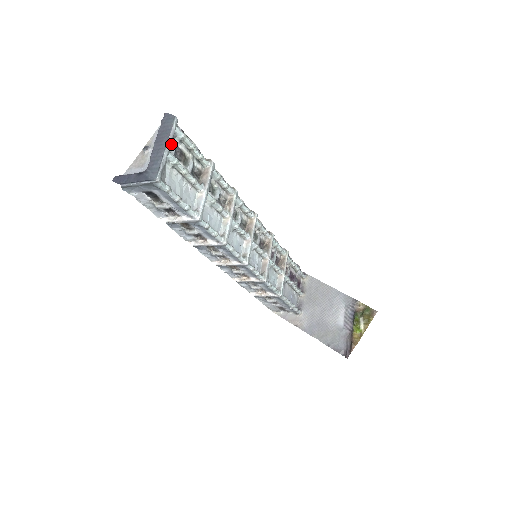
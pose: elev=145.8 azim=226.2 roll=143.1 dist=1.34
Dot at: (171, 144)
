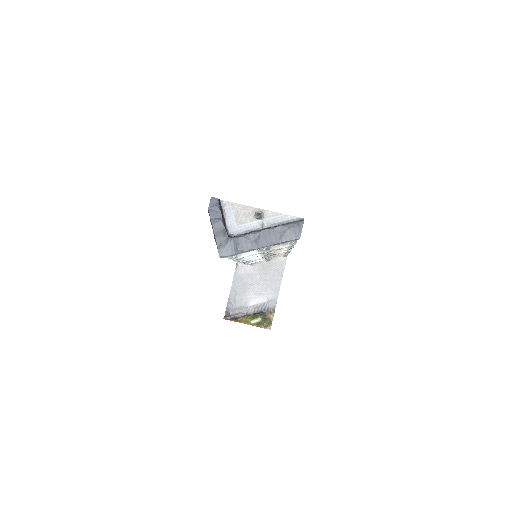
Dot at: occluded
